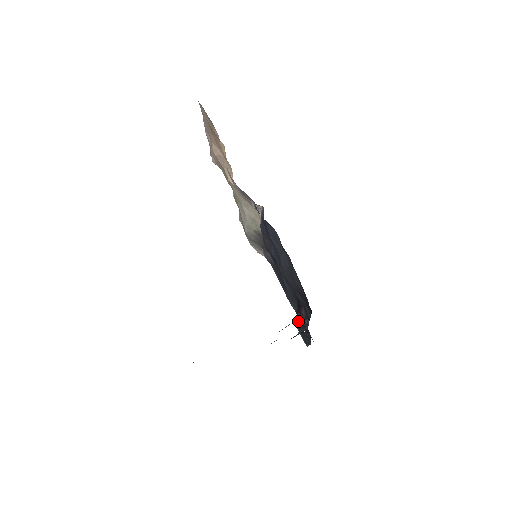
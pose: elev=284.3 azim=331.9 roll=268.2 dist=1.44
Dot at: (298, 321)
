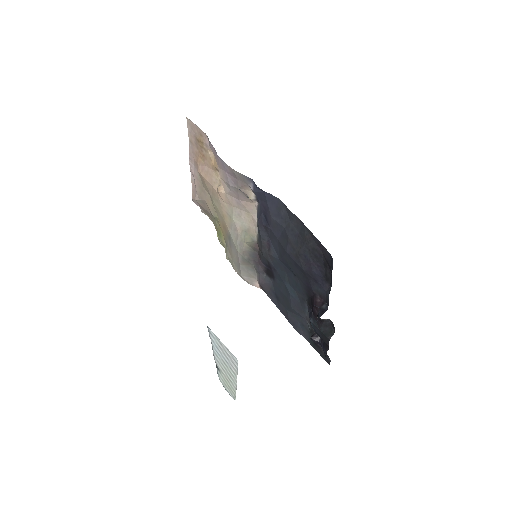
Dot at: (313, 316)
